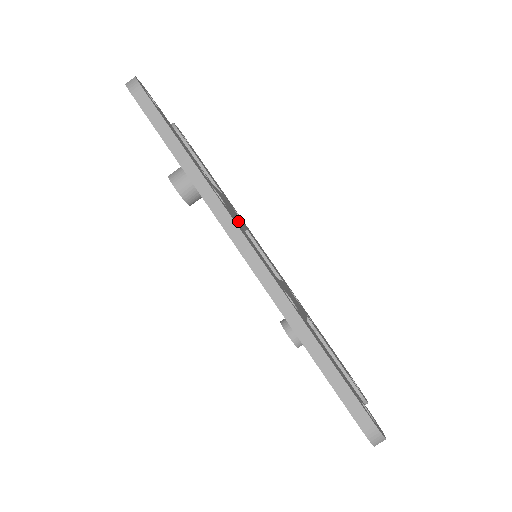
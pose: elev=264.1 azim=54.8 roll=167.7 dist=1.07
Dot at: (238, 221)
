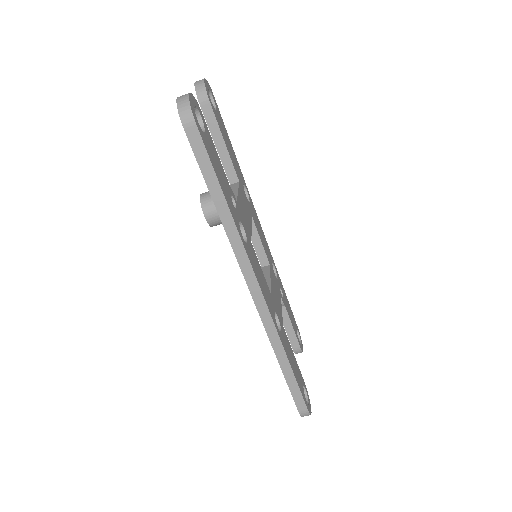
Dot at: occluded
